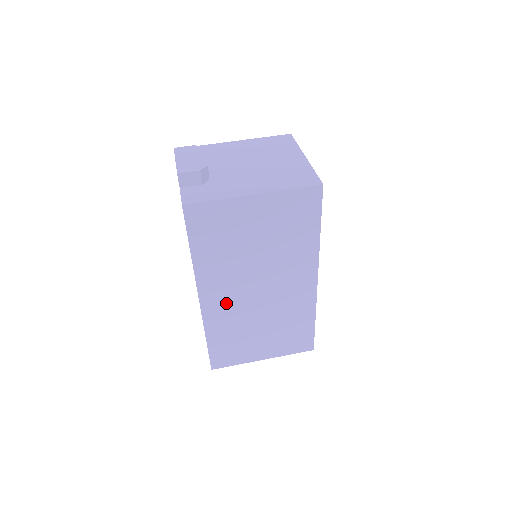
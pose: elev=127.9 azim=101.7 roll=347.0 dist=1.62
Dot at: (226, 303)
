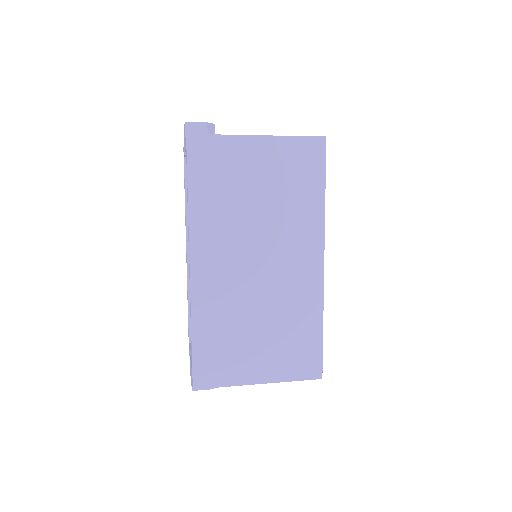
Dot at: (220, 277)
